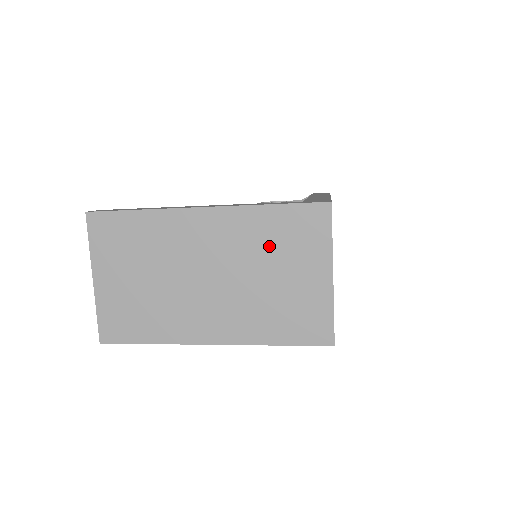
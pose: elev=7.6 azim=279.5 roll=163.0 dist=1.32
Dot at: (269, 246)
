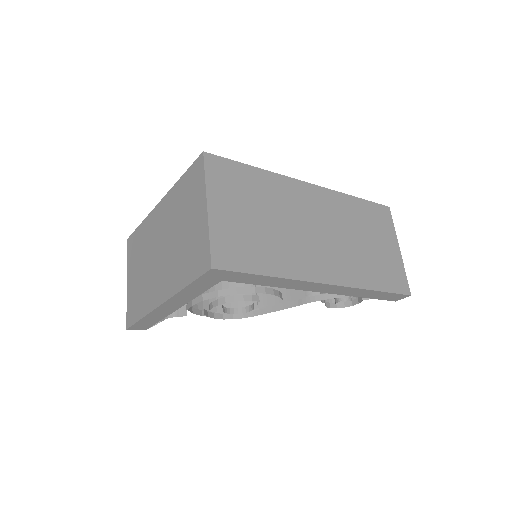
Dot at: (181, 207)
